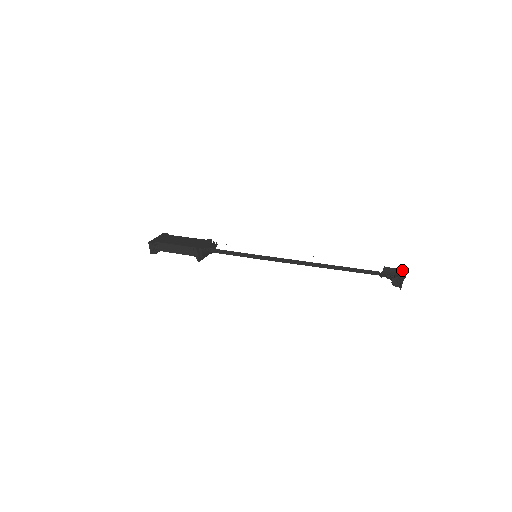
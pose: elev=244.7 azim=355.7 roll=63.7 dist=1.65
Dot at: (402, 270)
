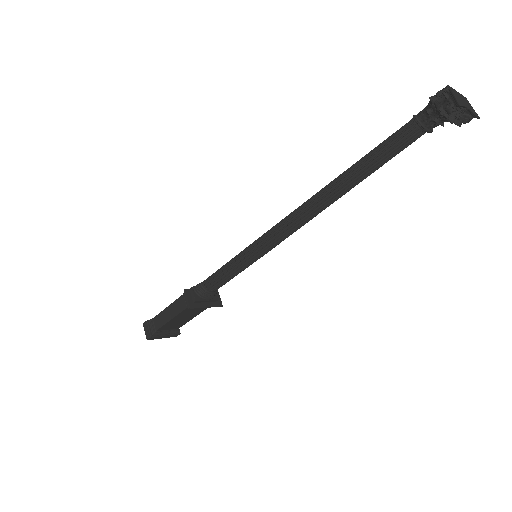
Dot at: occluded
